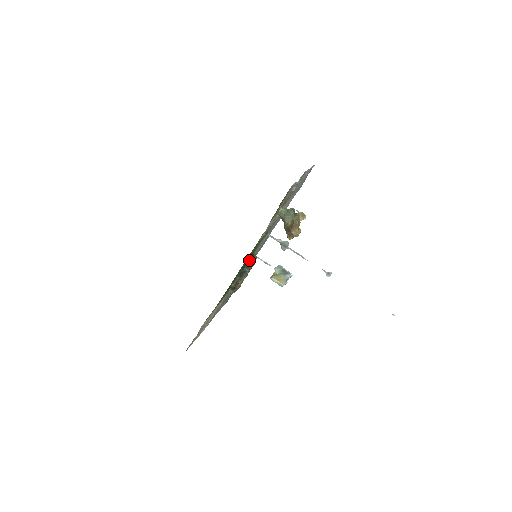
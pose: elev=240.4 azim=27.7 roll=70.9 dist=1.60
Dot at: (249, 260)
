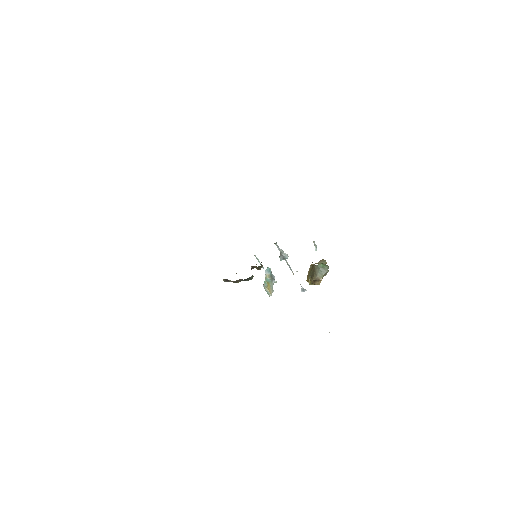
Dot at: (254, 266)
